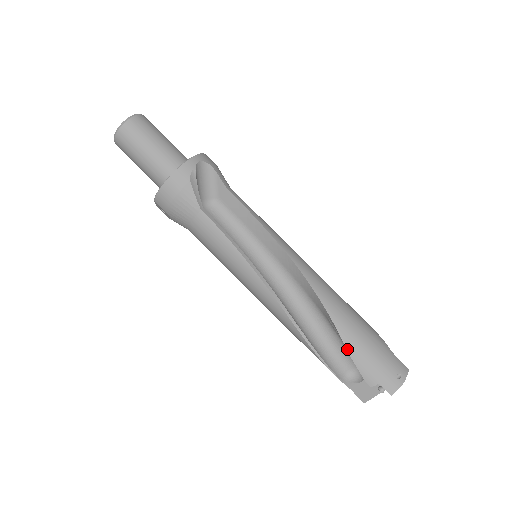
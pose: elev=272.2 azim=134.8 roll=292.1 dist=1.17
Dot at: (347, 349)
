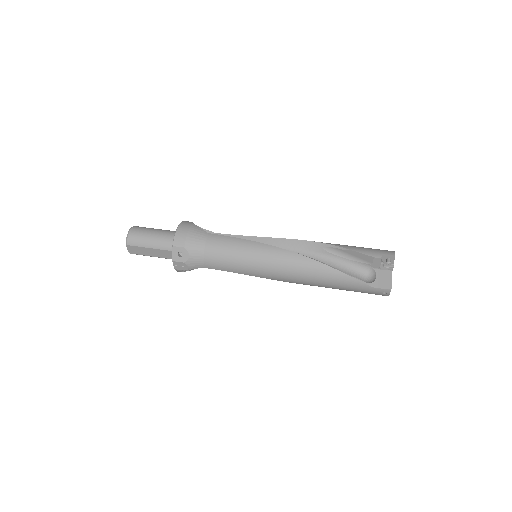
Dot at: (348, 249)
